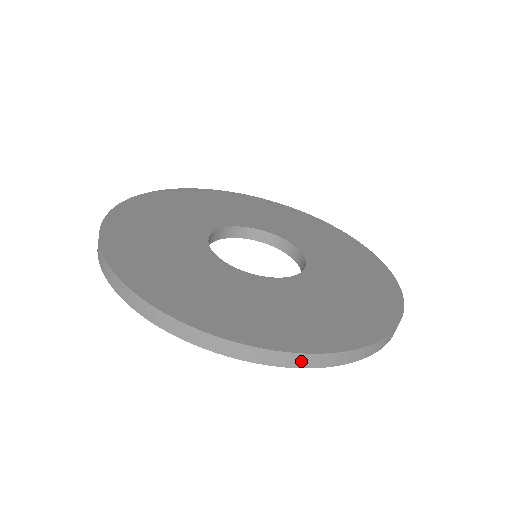
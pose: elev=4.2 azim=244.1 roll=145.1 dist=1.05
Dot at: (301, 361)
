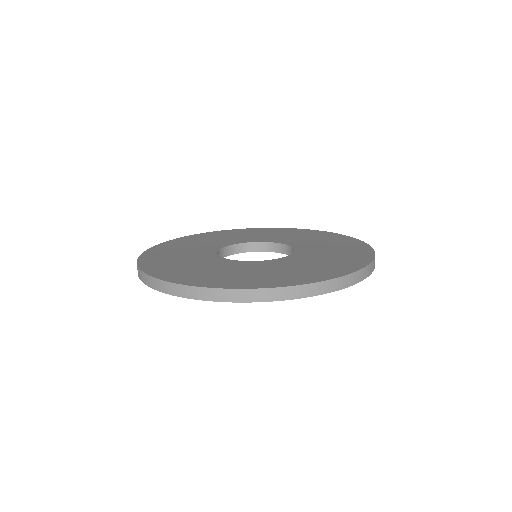
Dot at: (231, 296)
